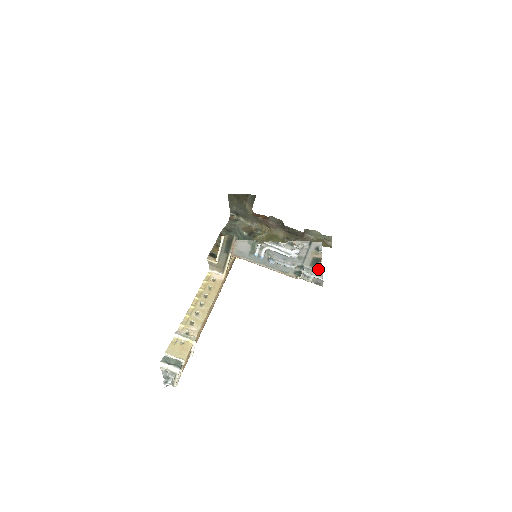
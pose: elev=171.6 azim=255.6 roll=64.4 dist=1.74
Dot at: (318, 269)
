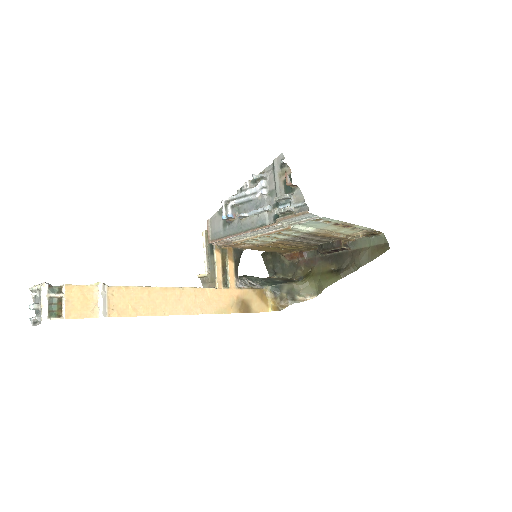
Dot at: (287, 184)
